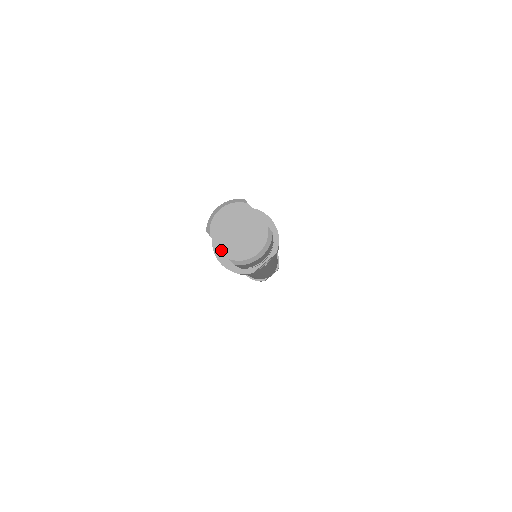
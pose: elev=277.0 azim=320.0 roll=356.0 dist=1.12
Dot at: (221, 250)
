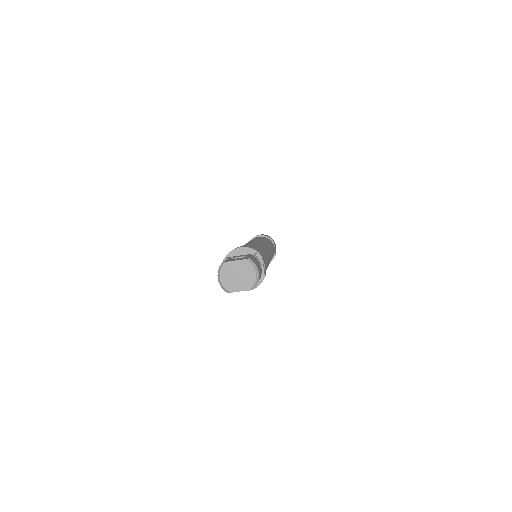
Dot at: occluded
